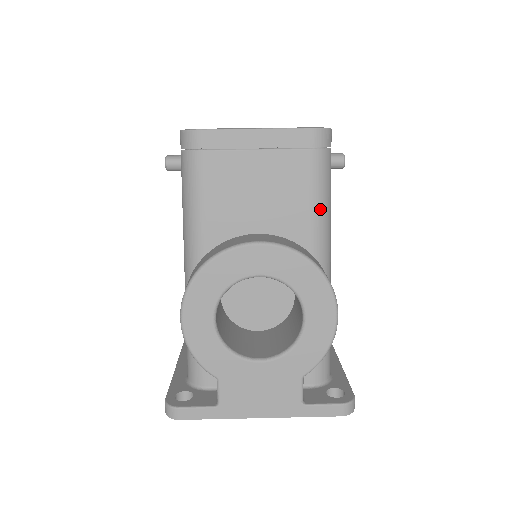
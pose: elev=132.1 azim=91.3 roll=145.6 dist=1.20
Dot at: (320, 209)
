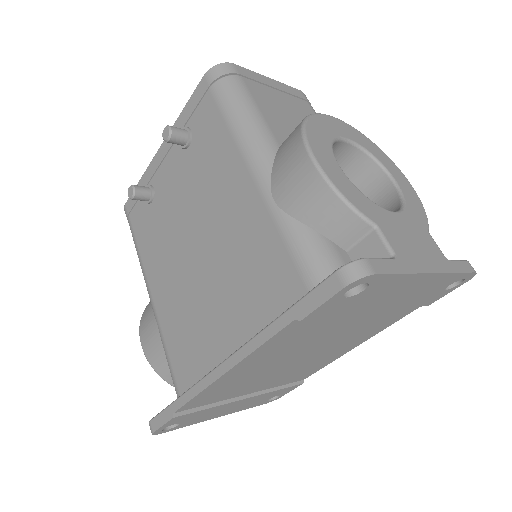
Dot at: occluded
